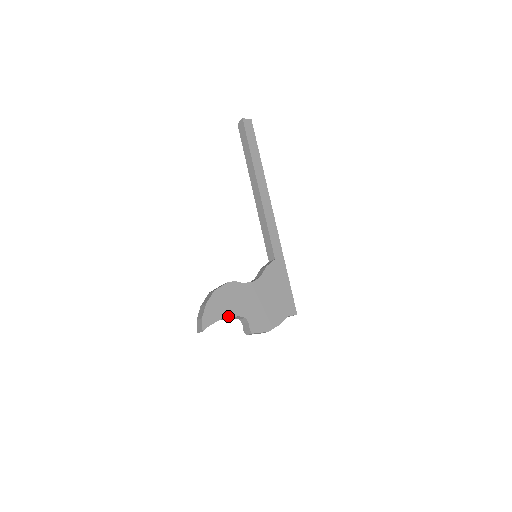
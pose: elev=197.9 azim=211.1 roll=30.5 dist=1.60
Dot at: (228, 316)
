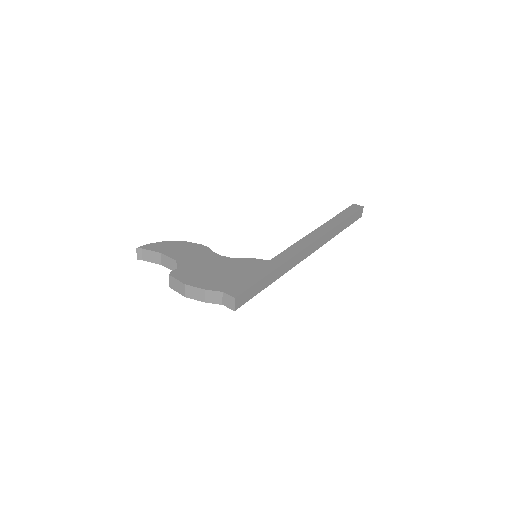
Dot at: (168, 255)
